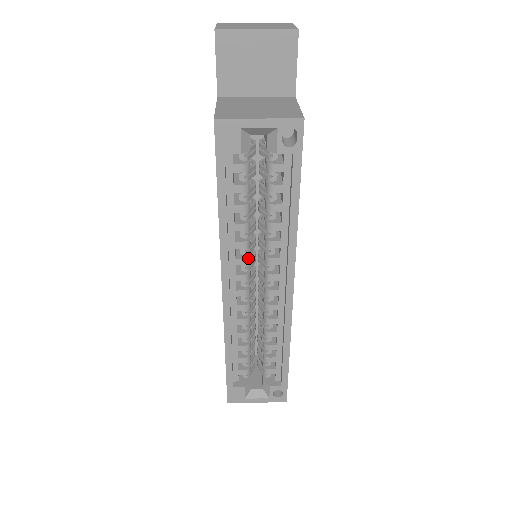
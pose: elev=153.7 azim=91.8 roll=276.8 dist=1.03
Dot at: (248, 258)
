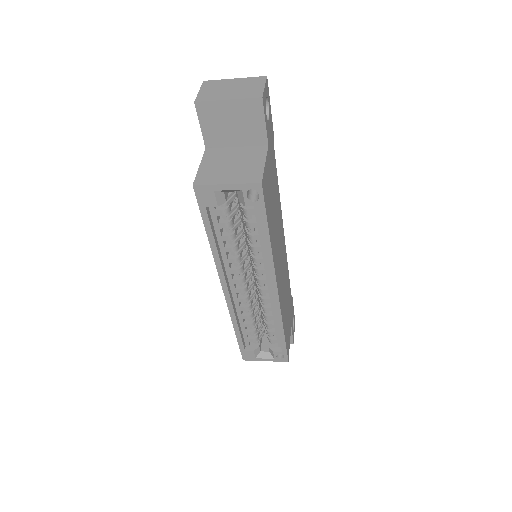
Dot at: (240, 269)
